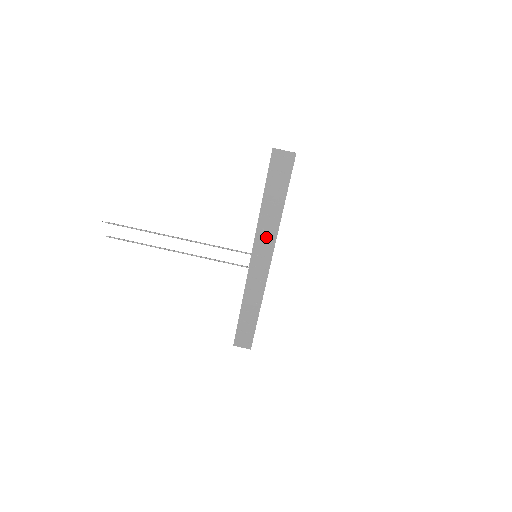
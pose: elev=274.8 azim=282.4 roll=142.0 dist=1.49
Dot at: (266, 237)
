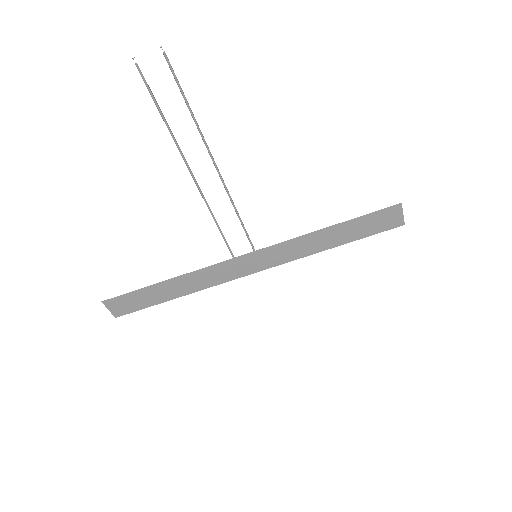
Dot at: (288, 252)
